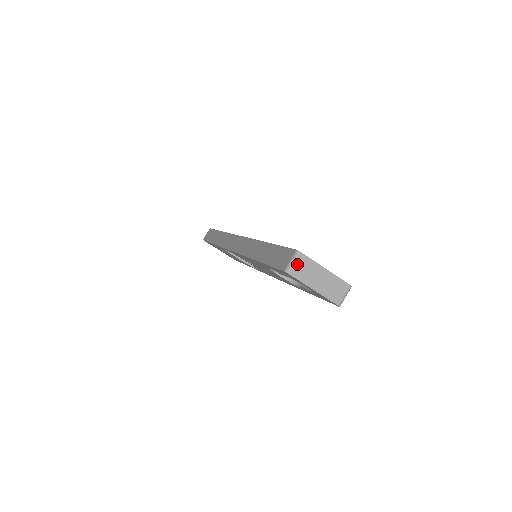
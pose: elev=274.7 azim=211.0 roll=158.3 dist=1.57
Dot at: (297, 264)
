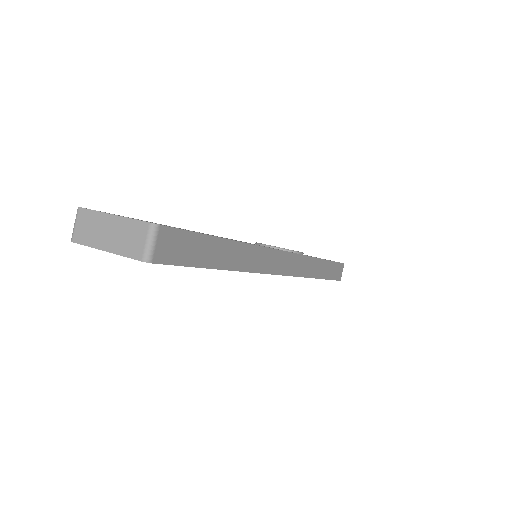
Dot at: (78, 225)
